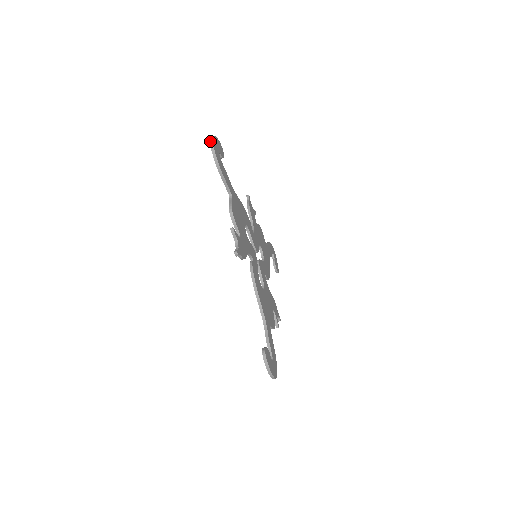
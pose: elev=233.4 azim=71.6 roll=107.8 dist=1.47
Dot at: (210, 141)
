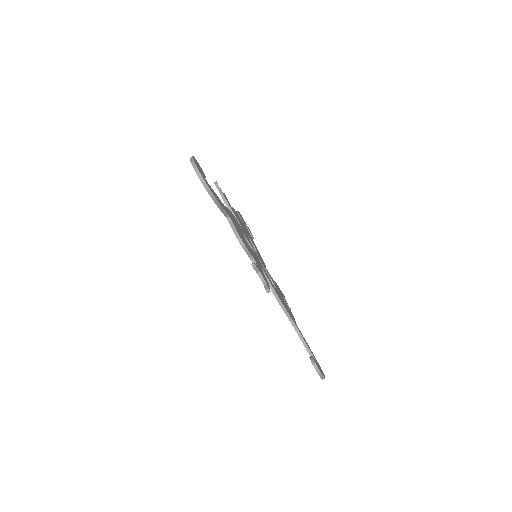
Dot at: (196, 172)
